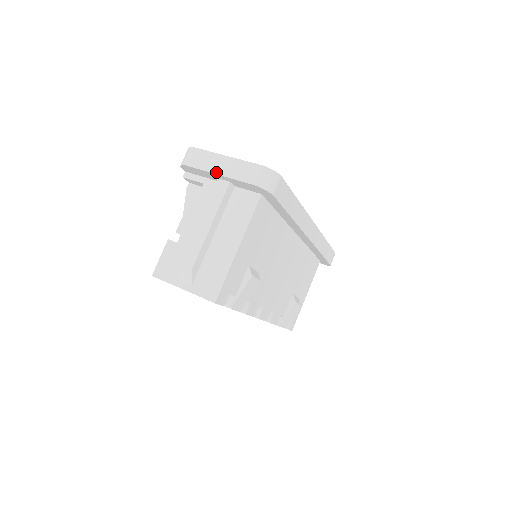
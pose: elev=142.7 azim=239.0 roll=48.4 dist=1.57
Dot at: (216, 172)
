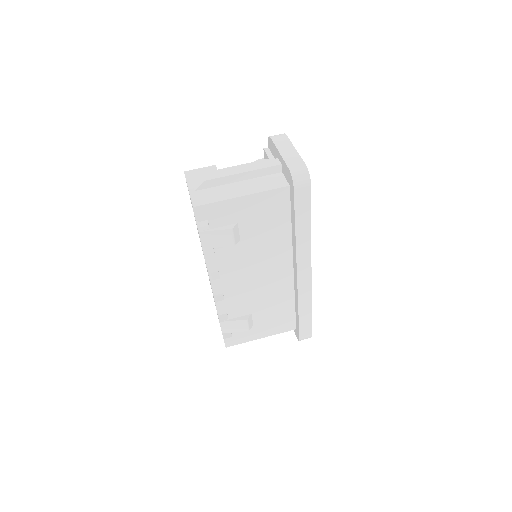
Dot at: (280, 150)
